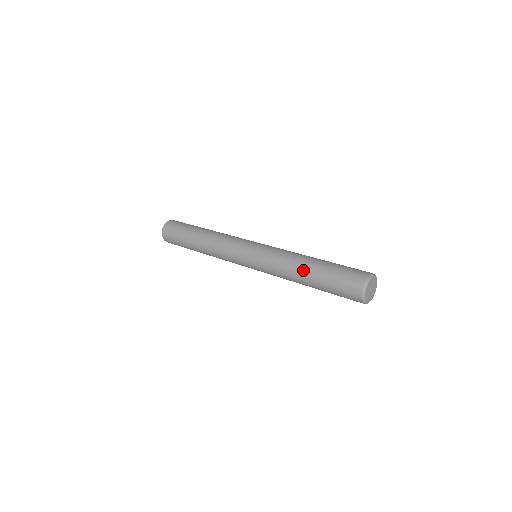
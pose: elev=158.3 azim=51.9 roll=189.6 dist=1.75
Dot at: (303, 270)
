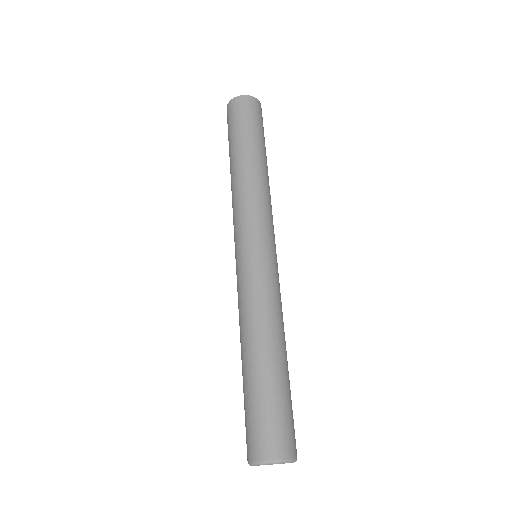
Dot at: (241, 355)
